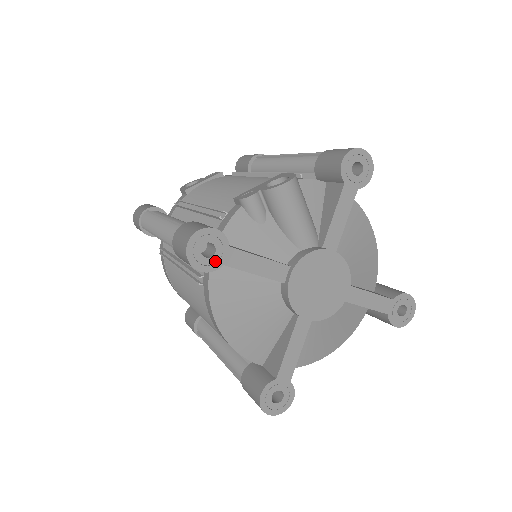
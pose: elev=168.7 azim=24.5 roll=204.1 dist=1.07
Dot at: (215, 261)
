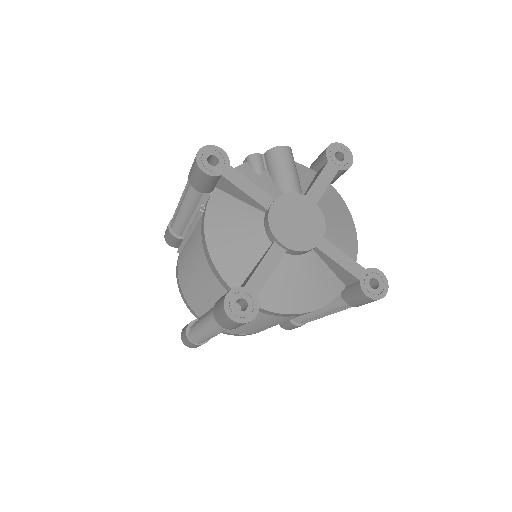
Dot at: (216, 170)
